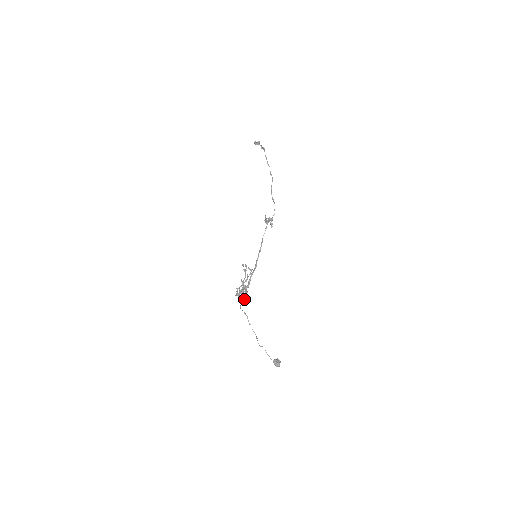
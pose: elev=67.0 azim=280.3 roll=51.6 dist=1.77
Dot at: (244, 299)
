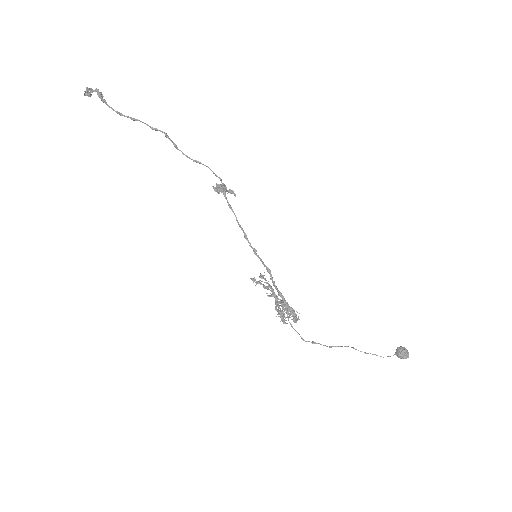
Dot at: (295, 320)
